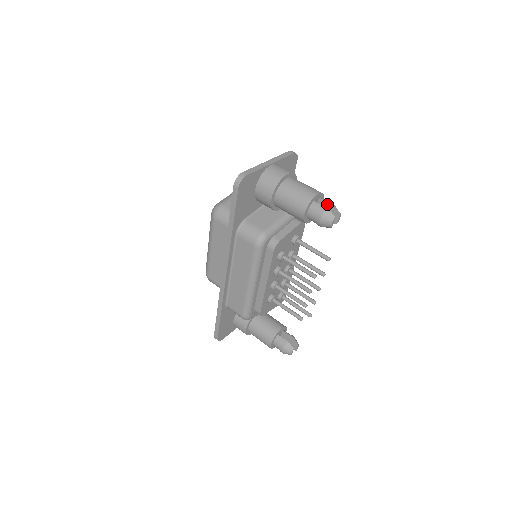
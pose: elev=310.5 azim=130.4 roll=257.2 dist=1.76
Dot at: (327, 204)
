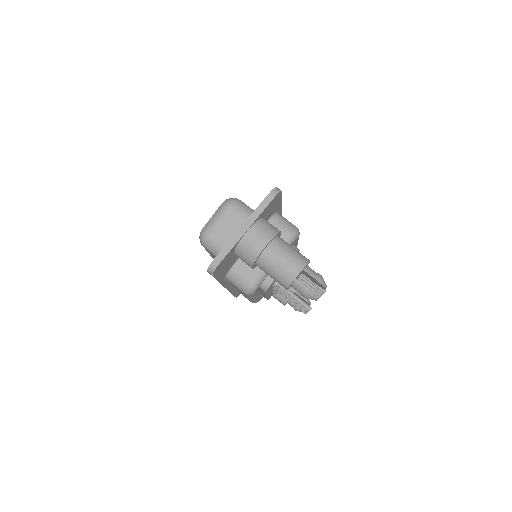
Dot at: (312, 277)
